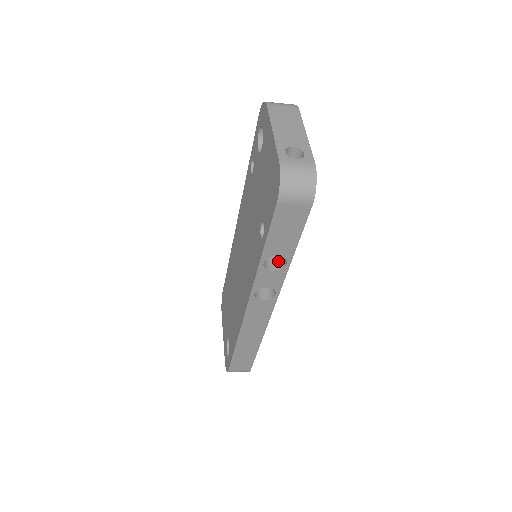
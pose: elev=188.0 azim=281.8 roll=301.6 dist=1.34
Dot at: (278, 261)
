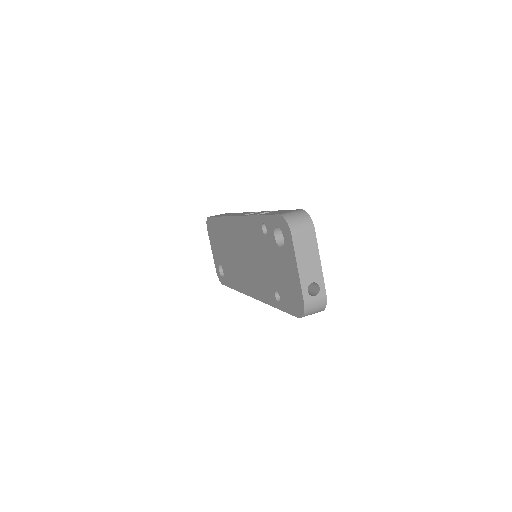
Dot at: occluded
